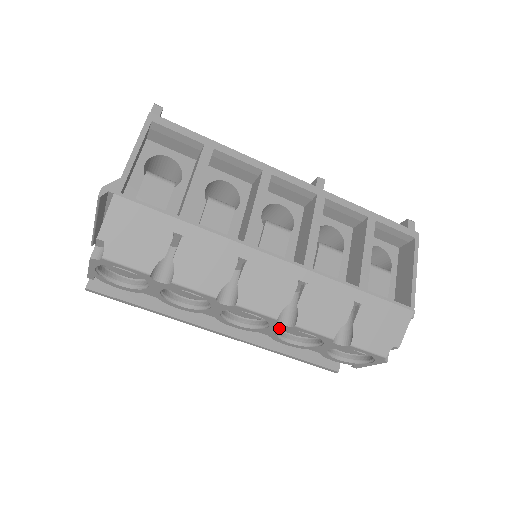
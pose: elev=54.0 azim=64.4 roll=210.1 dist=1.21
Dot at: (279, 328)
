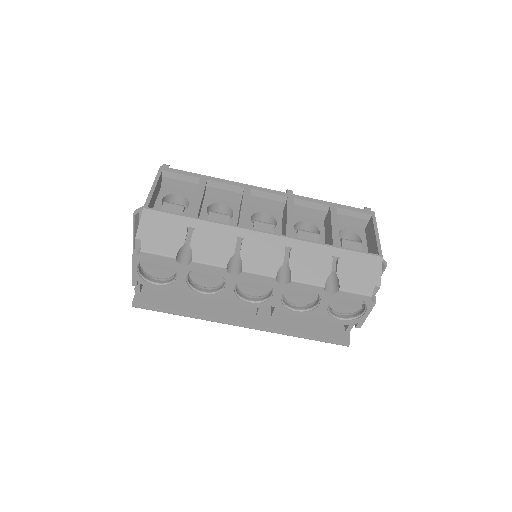
Dot at: (281, 290)
